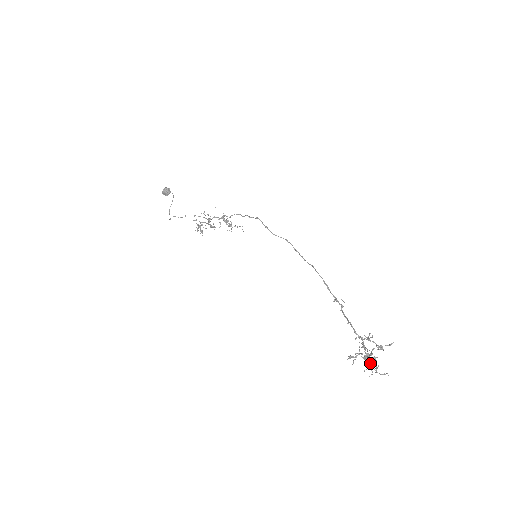
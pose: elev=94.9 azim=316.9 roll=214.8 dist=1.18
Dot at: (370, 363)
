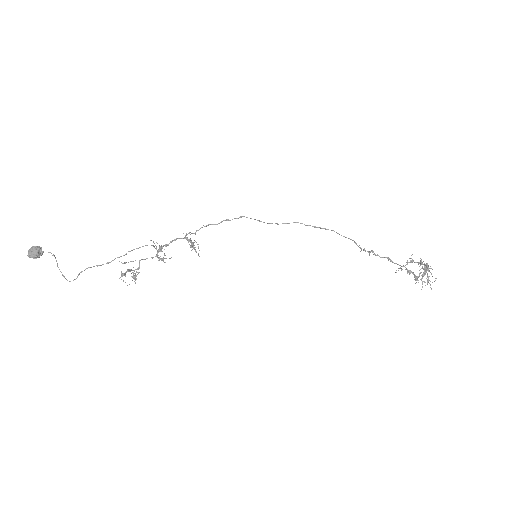
Dot at: (418, 282)
